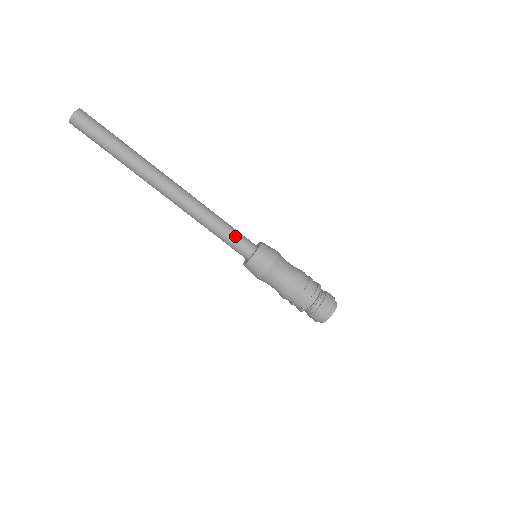
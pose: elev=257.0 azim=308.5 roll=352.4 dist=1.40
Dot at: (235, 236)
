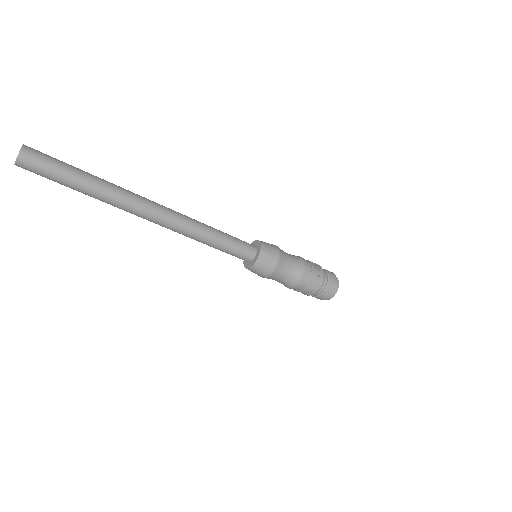
Dot at: (235, 241)
